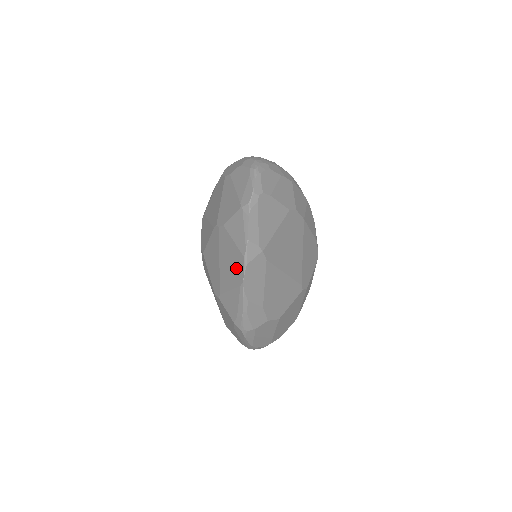
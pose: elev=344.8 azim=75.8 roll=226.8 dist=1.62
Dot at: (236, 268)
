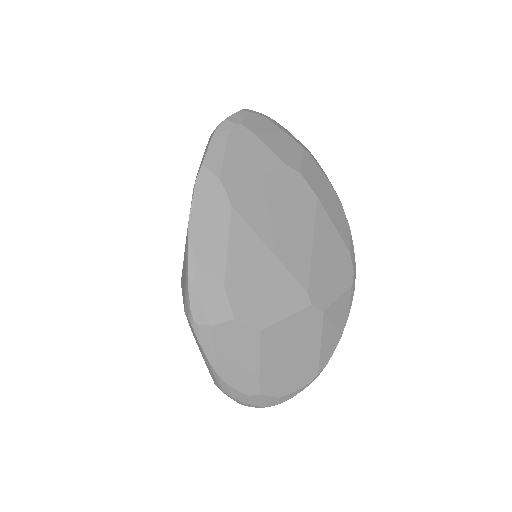
Dot at: occluded
